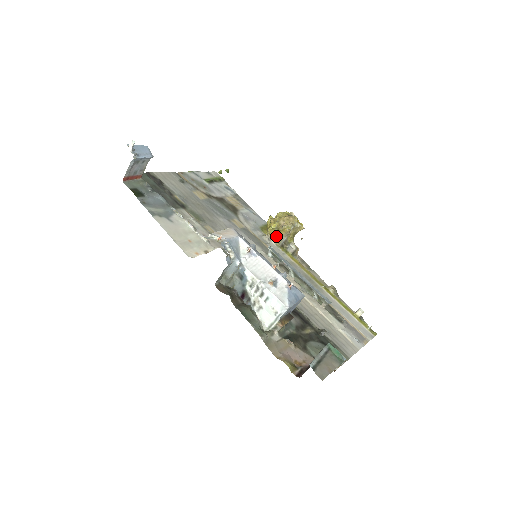
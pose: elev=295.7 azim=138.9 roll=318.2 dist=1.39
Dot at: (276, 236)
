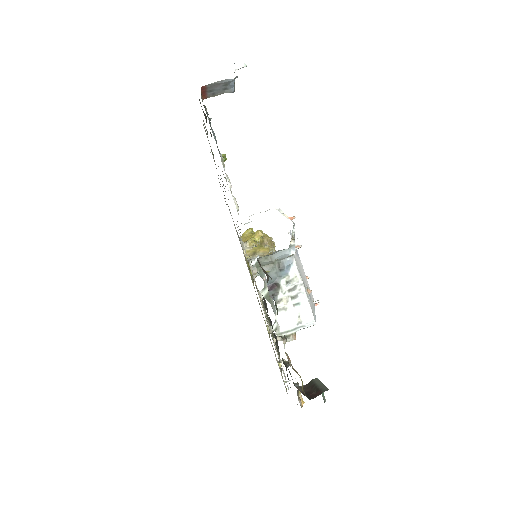
Dot at: (253, 249)
